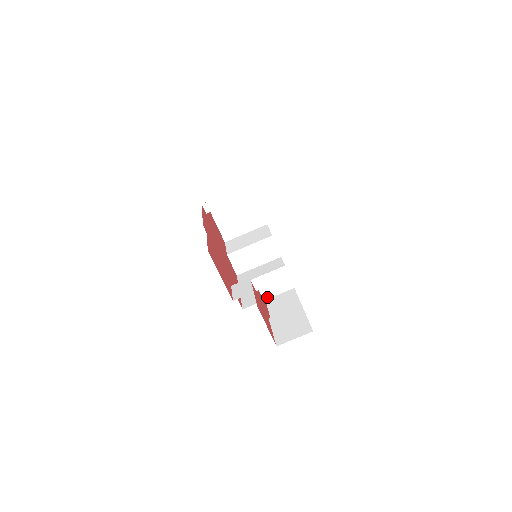
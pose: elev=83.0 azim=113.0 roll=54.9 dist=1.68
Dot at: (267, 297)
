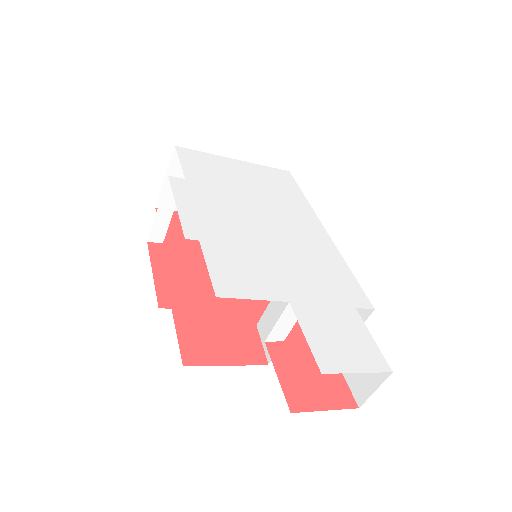
Dot at: occluded
